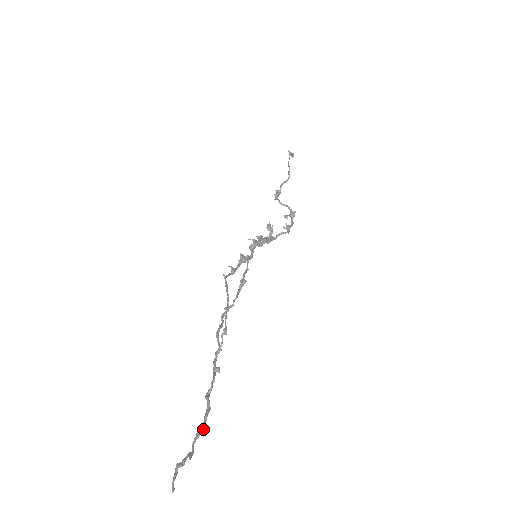
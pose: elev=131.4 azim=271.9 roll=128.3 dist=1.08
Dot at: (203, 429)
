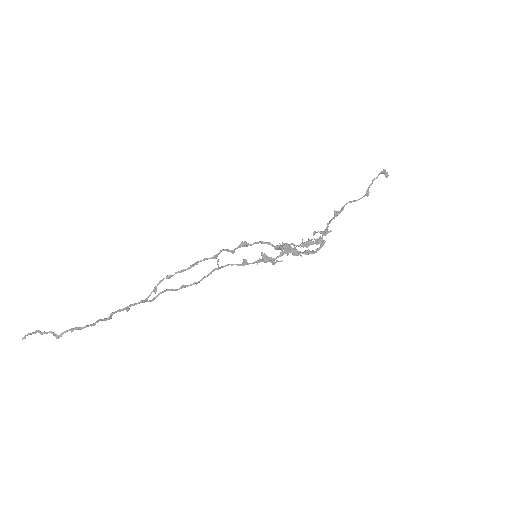
Dot at: (75, 329)
